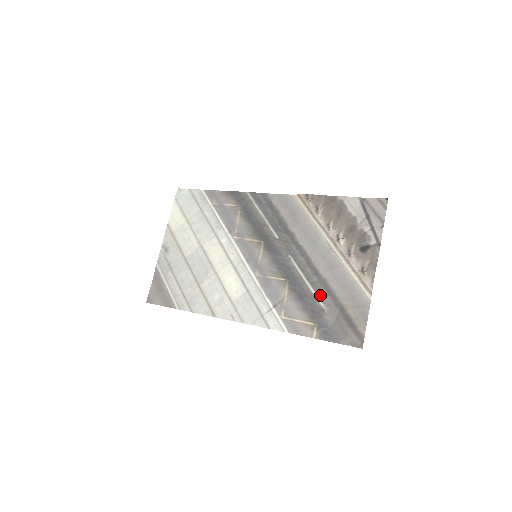
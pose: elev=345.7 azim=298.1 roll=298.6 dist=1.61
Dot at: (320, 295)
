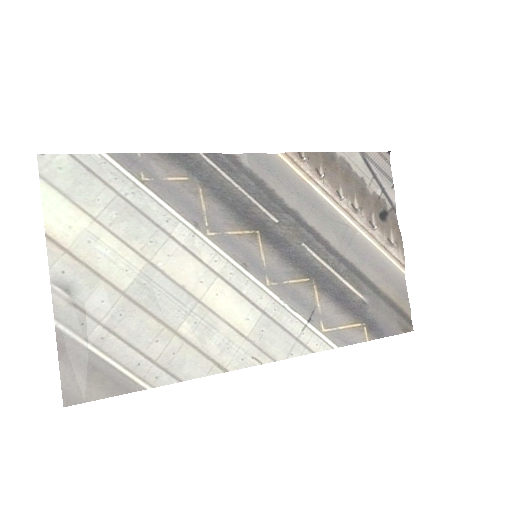
Dot at: (356, 286)
